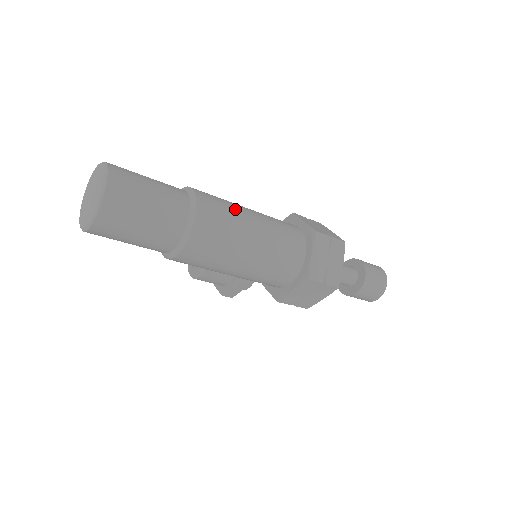
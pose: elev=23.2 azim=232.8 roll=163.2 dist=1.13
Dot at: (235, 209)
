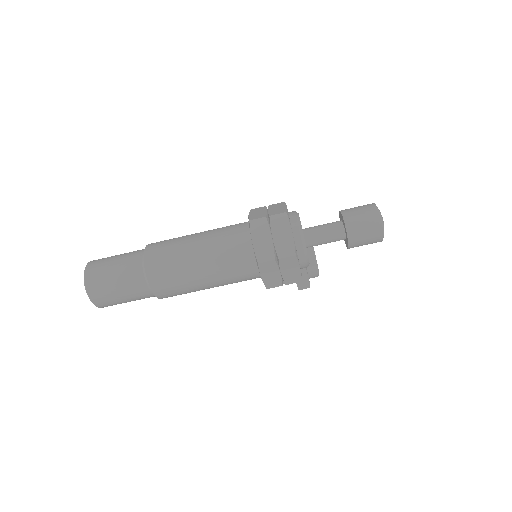
Dot at: (179, 242)
